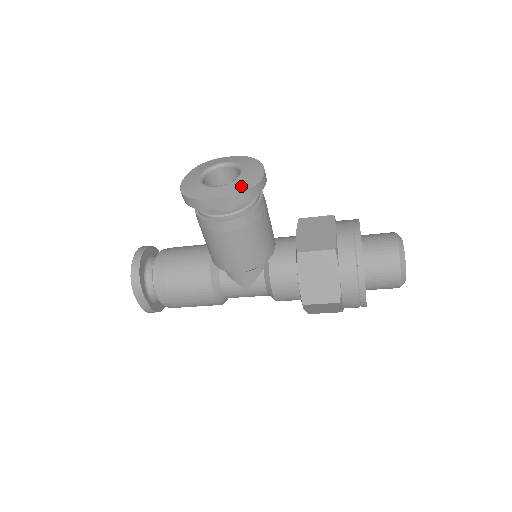
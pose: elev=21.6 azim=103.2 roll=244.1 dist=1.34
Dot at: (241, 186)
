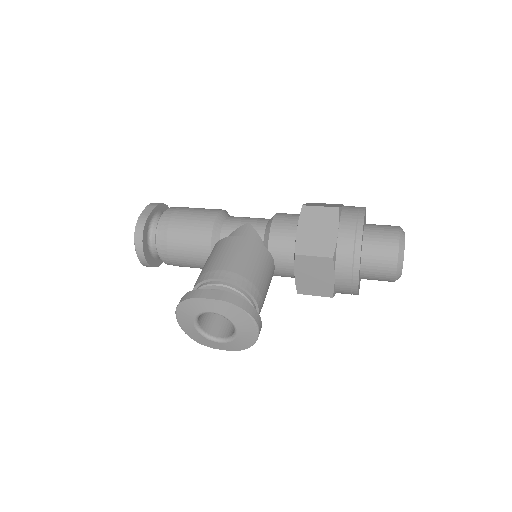
Dot at: (241, 345)
